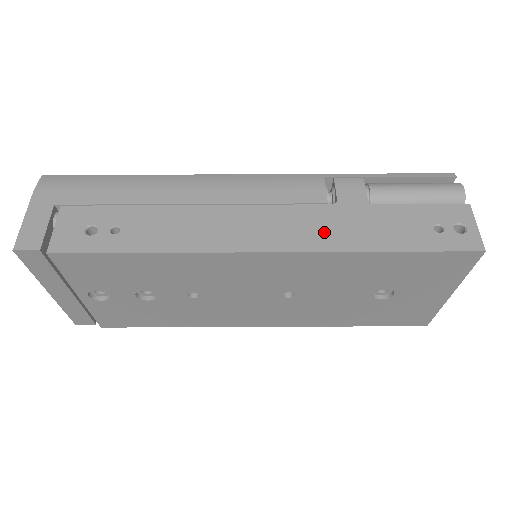
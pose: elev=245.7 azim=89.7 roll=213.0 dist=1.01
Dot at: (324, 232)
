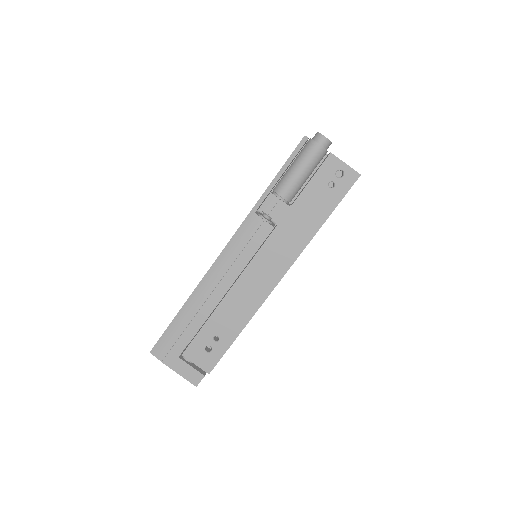
Dot at: (290, 244)
